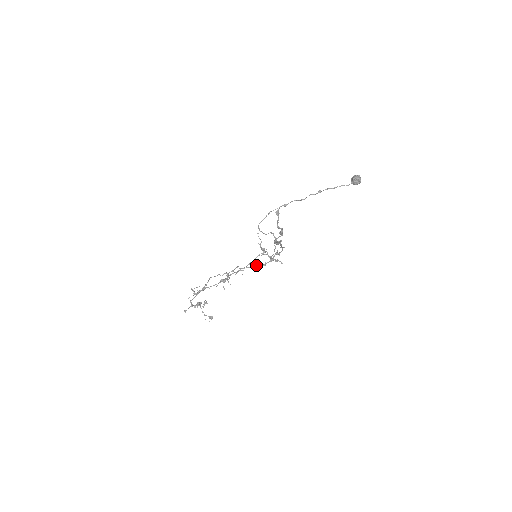
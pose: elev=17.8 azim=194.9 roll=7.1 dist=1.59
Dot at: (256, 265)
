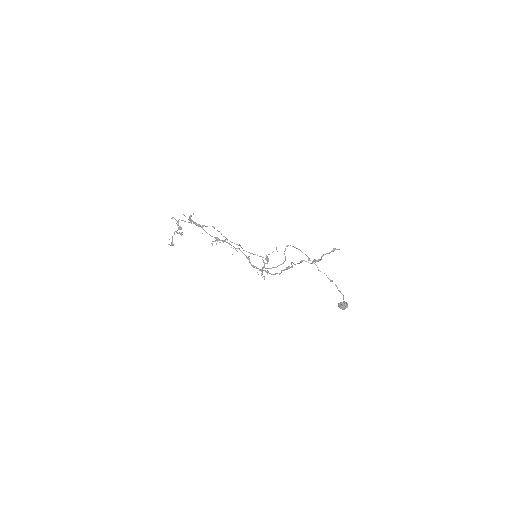
Dot at: occluded
